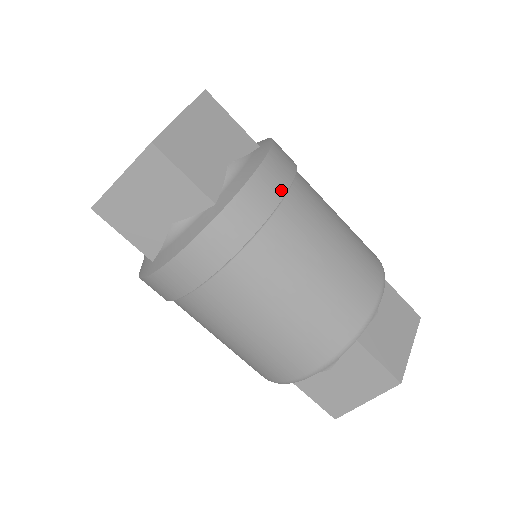
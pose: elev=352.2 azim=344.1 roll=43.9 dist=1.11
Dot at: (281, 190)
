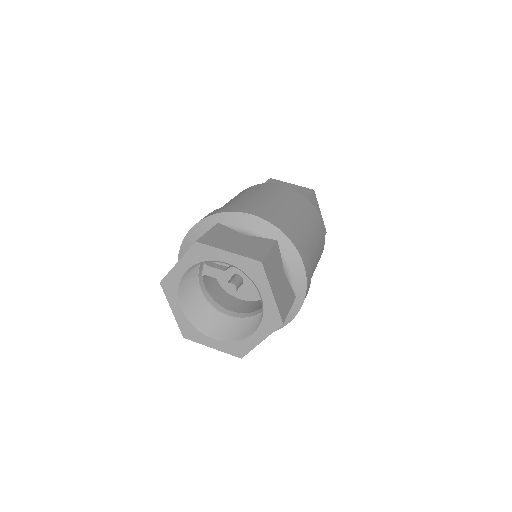
Dot at: (308, 256)
